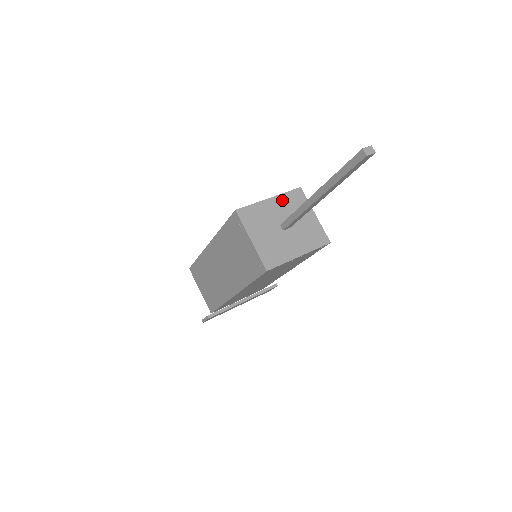
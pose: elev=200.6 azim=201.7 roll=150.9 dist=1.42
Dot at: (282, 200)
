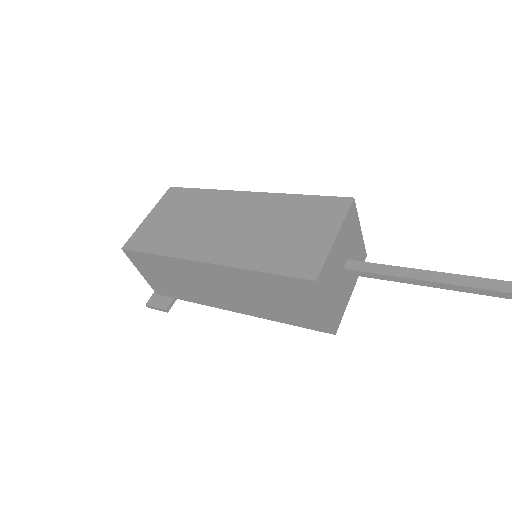
Dot at: (344, 230)
